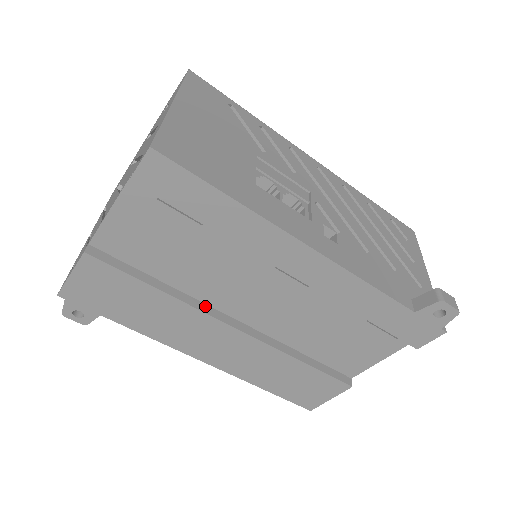
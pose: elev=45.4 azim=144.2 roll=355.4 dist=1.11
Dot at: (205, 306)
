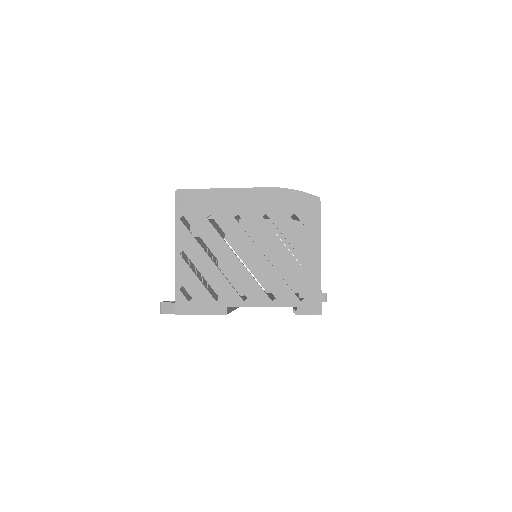
Dot at: occluded
